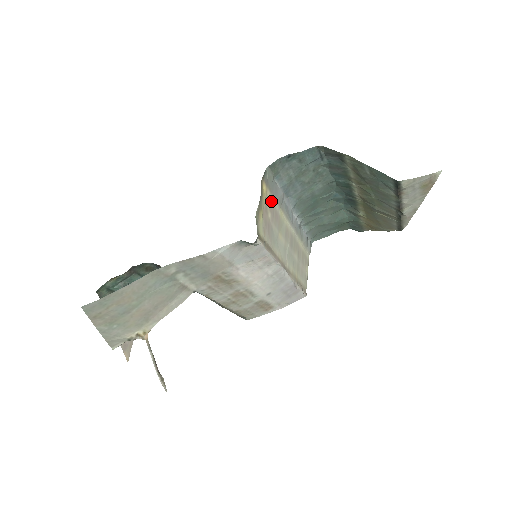
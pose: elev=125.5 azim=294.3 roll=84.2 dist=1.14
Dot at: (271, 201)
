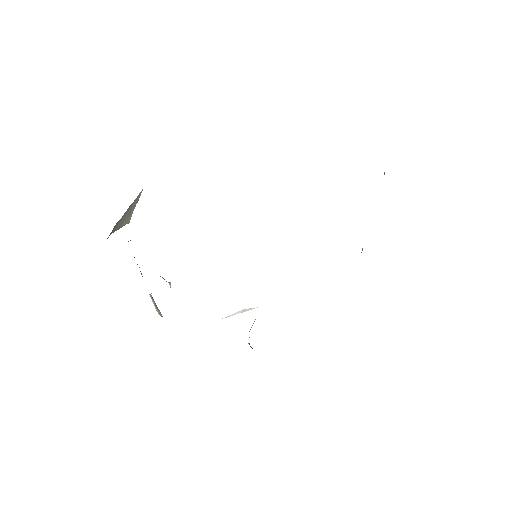
Dot at: occluded
